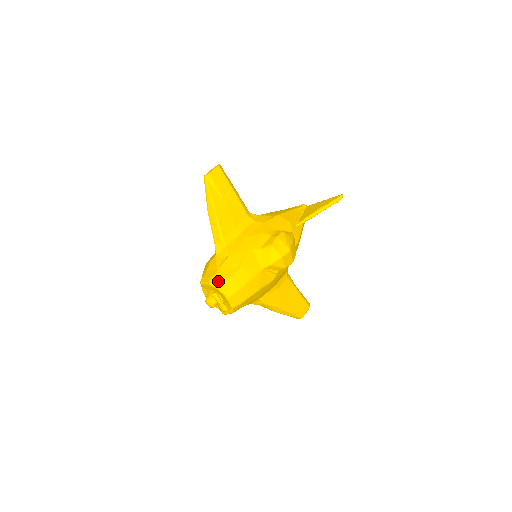
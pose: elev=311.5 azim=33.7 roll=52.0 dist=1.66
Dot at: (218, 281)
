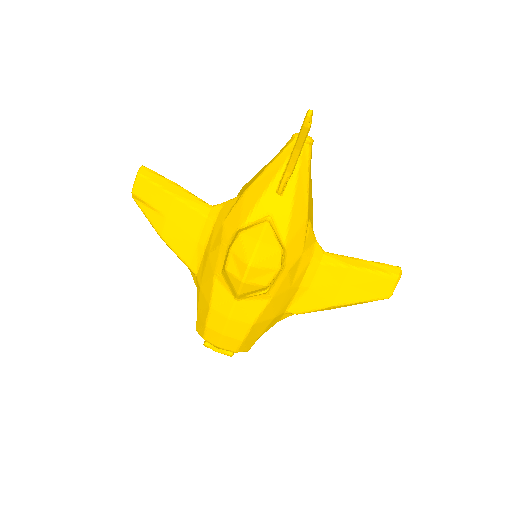
Dot at: (200, 329)
